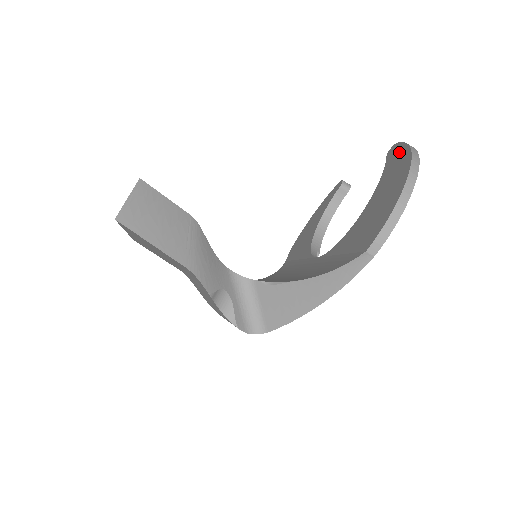
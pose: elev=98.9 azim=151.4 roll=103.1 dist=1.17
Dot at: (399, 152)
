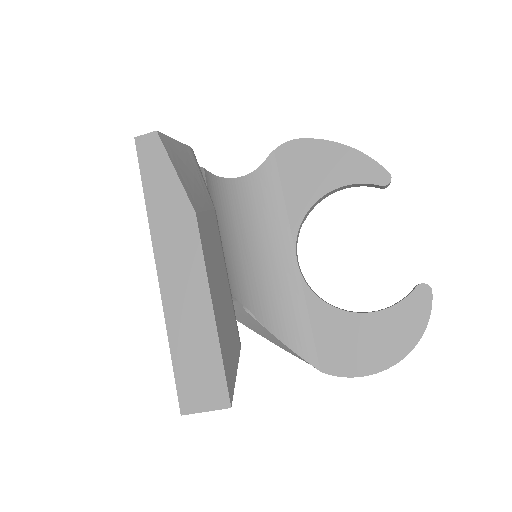
Dot at: (419, 316)
